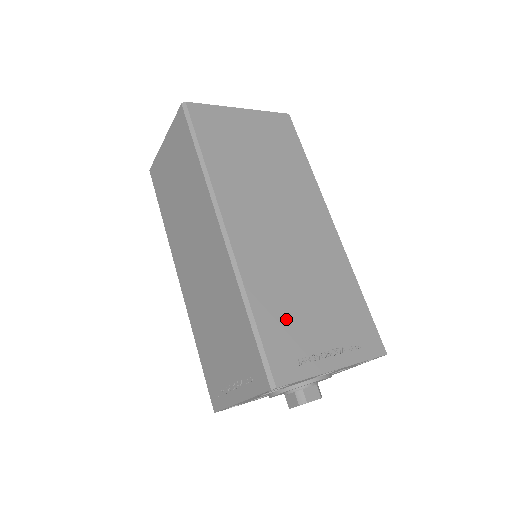
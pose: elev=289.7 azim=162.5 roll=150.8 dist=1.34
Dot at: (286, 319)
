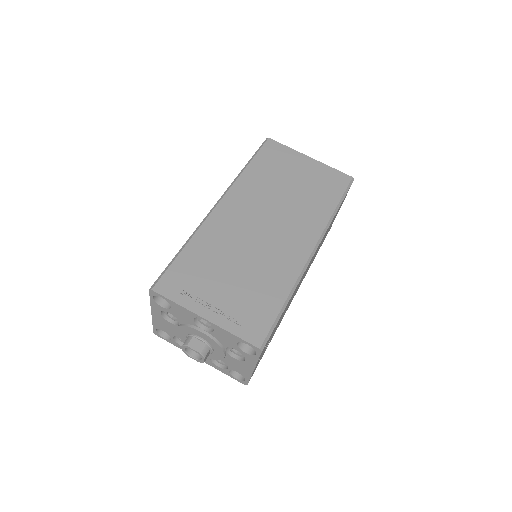
Dot at: (202, 267)
